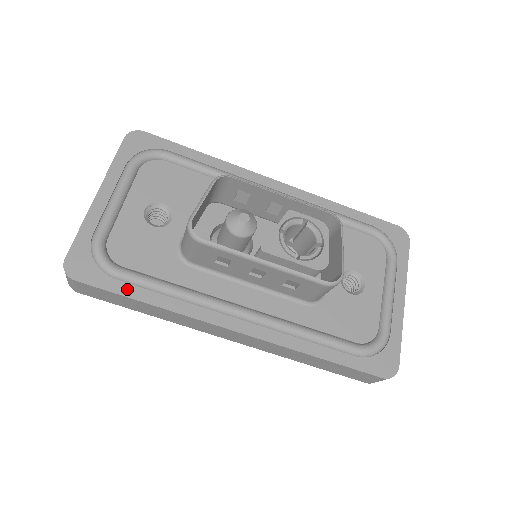
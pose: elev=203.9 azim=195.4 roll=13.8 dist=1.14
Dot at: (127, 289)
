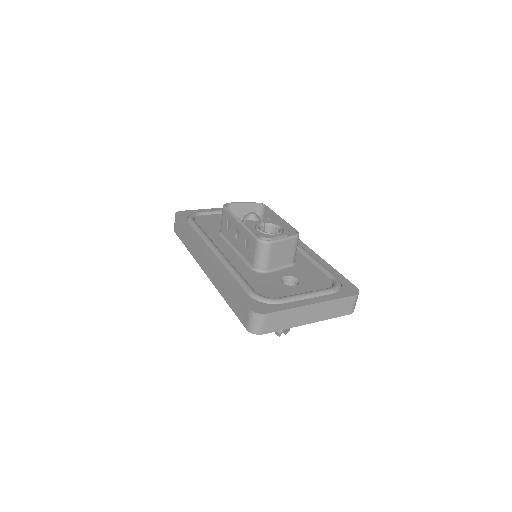
Dot at: (187, 225)
